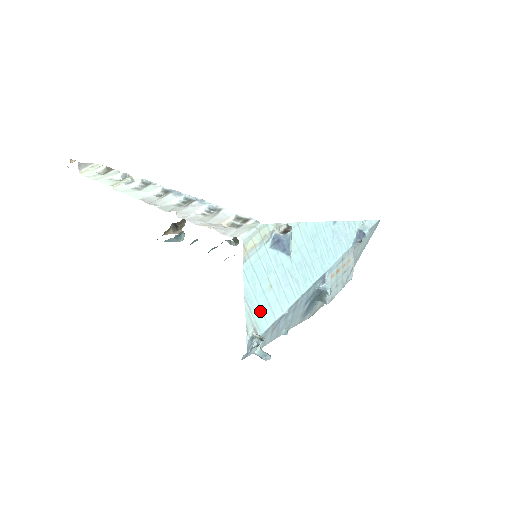
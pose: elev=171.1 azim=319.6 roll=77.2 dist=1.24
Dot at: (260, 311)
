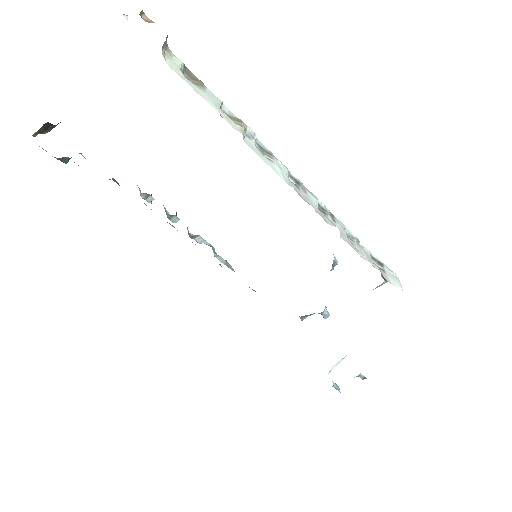
Dot at: occluded
